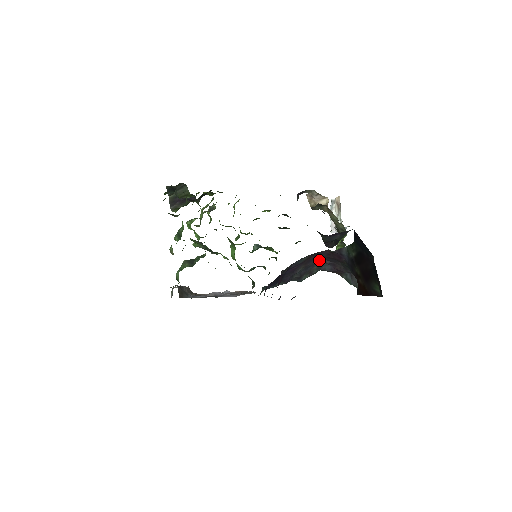
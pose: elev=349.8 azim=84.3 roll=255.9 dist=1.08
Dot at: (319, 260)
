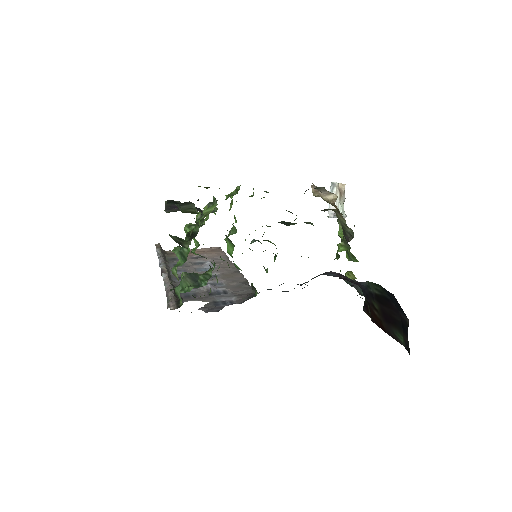
Dot at: (327, 272)
